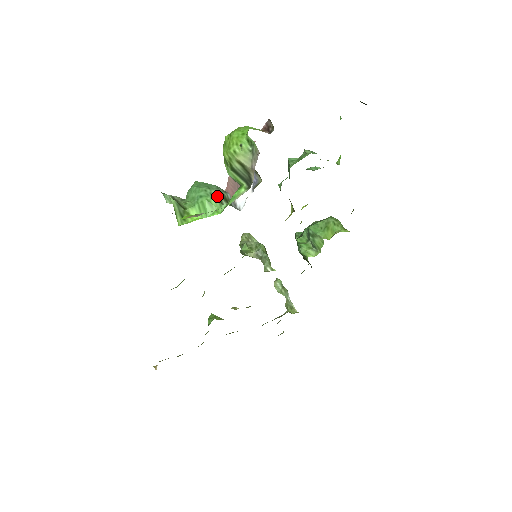
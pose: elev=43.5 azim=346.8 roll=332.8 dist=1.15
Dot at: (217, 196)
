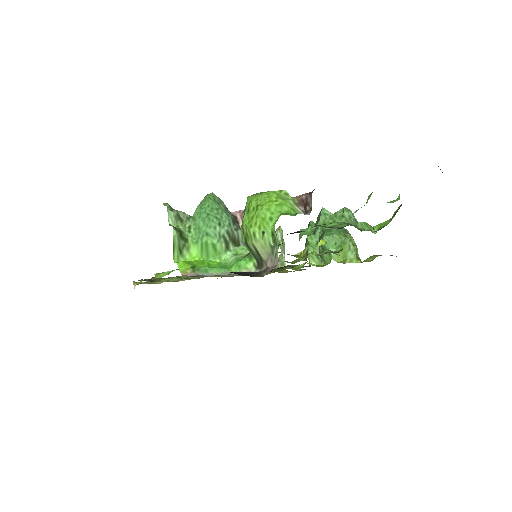
Dot at: (225, 239)
